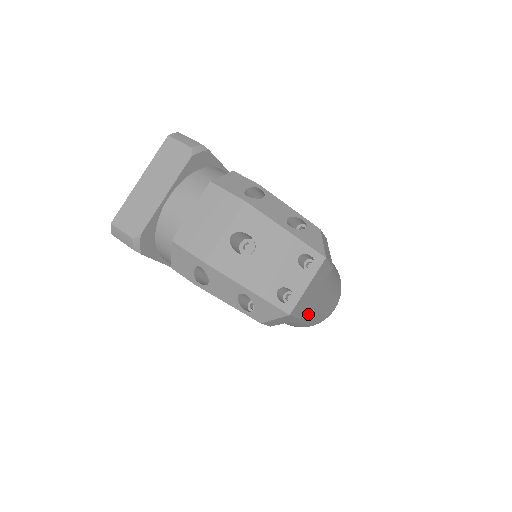
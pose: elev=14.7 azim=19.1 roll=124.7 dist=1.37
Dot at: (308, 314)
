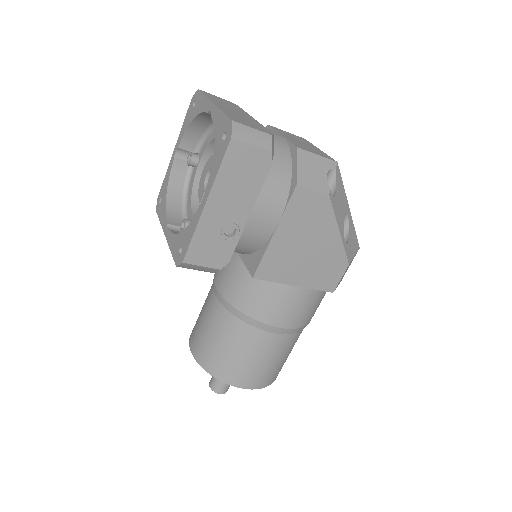
Dot at: occluded
